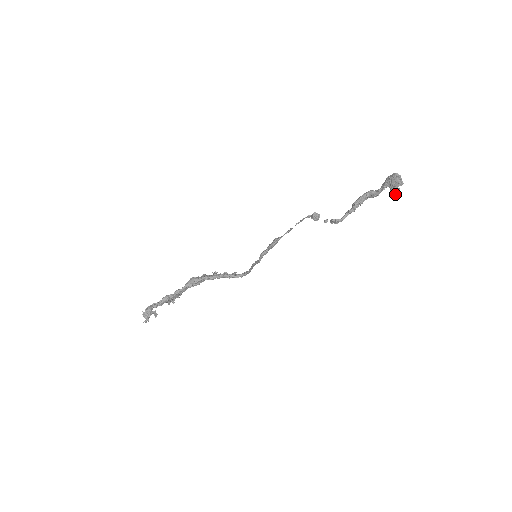
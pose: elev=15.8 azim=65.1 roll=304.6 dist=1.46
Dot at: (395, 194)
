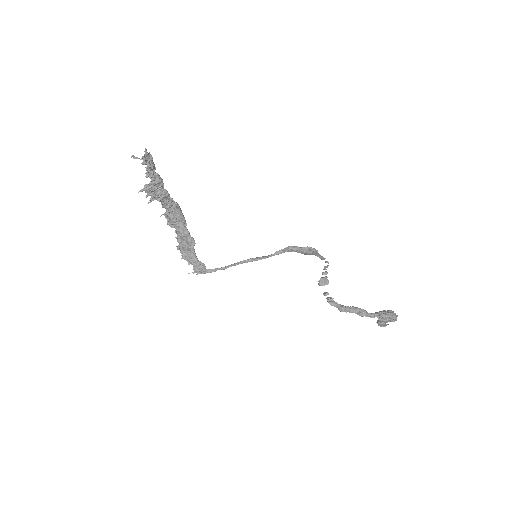
Dot at: (382, 325)
